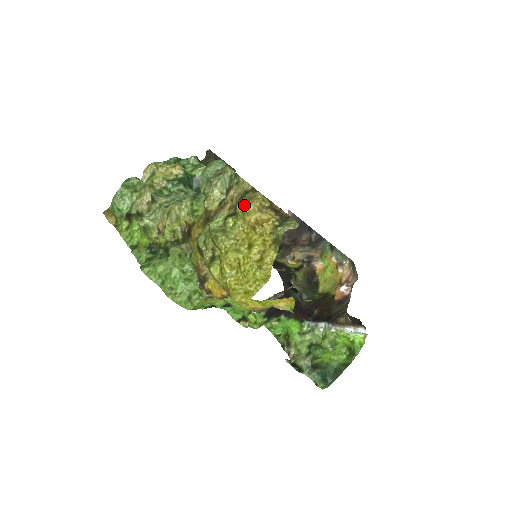
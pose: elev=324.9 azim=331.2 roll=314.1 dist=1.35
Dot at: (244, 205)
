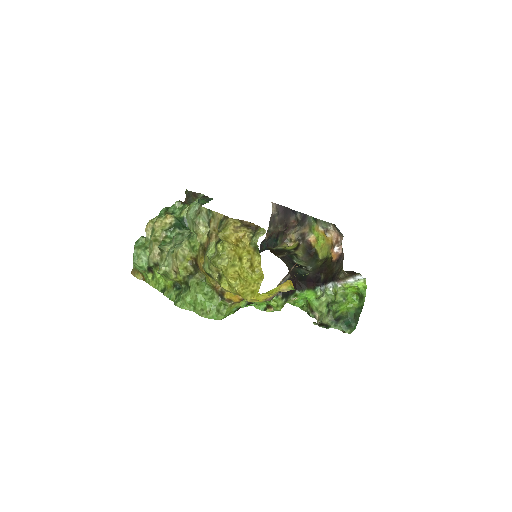
Dot at: (223, 233)
